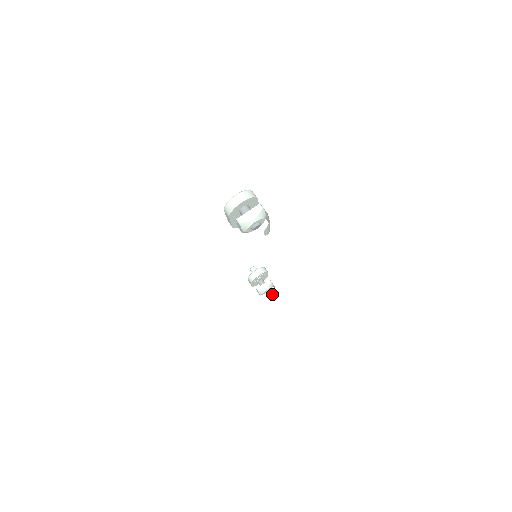
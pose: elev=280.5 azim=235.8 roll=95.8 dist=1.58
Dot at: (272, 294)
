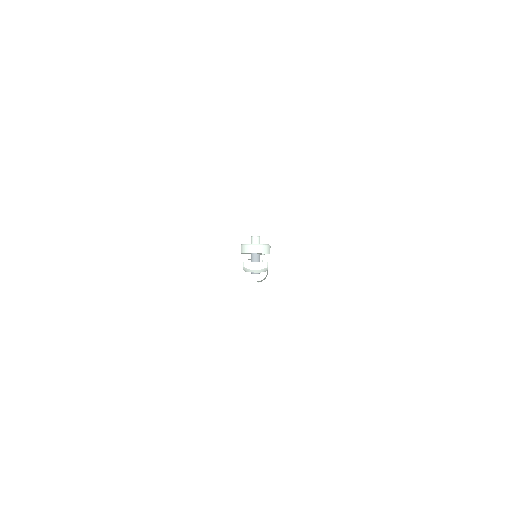
Dot at: occluded
